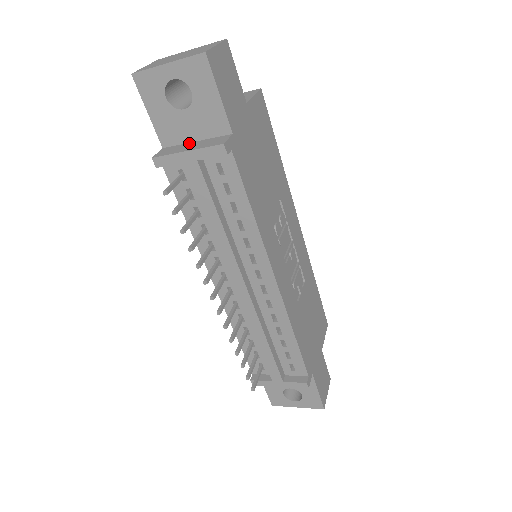
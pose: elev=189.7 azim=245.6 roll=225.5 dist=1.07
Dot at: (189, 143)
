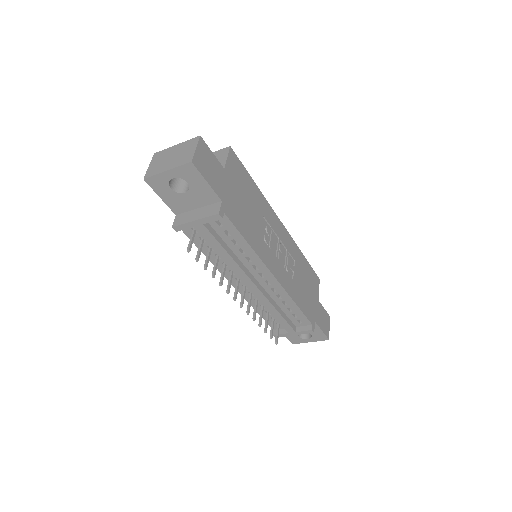
Dot at: (193, 210)
